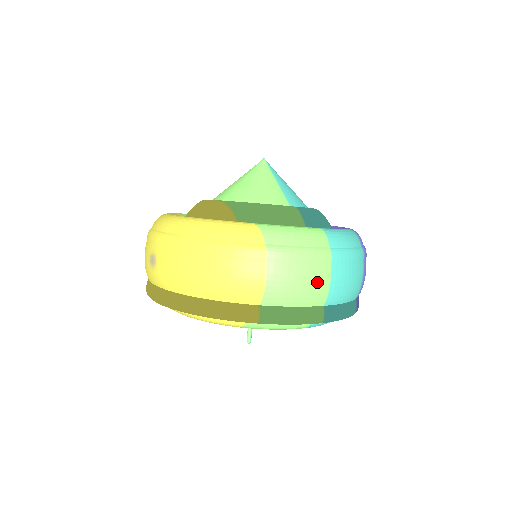
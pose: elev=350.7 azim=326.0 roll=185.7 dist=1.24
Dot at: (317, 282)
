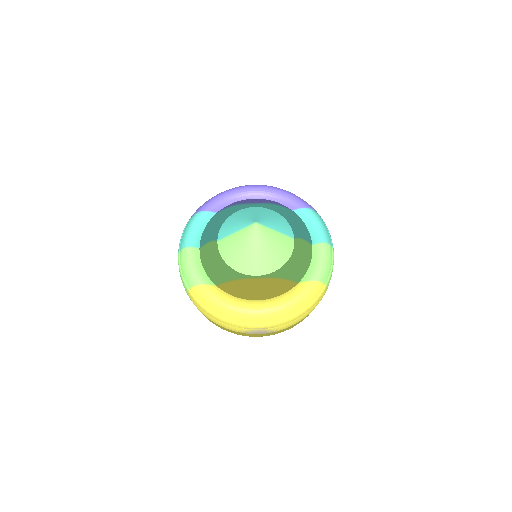
Dot at: occluded
